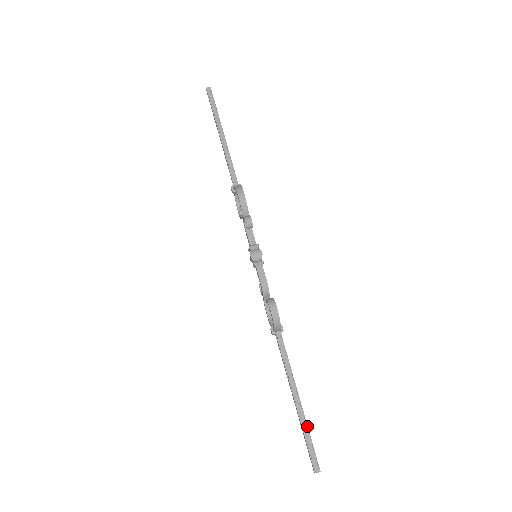
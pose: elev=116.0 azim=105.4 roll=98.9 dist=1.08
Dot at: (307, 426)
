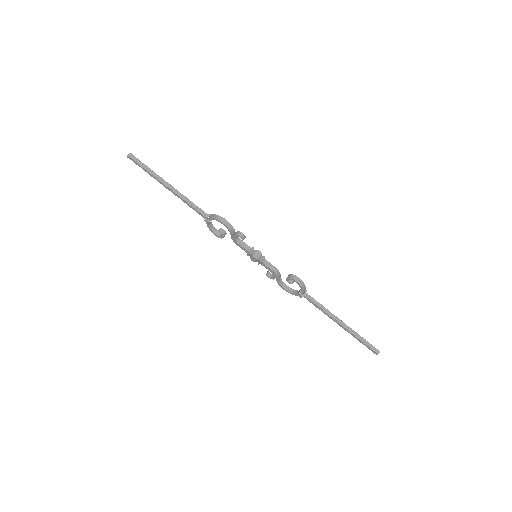
Dot at: (357, 333)
